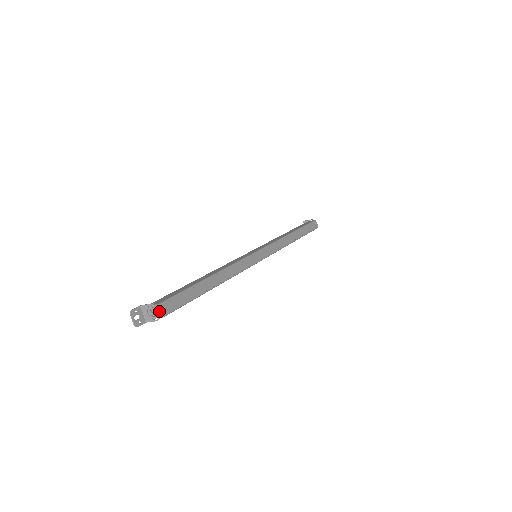
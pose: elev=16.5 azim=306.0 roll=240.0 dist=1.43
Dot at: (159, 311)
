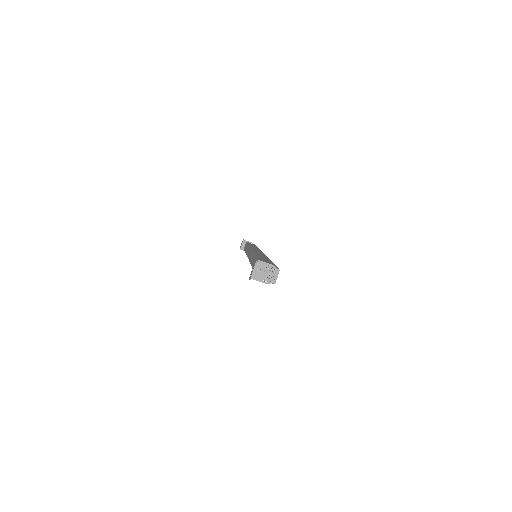
Dot at: occluded
